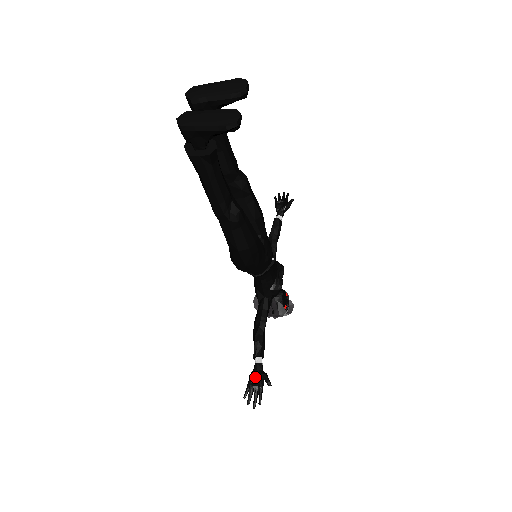
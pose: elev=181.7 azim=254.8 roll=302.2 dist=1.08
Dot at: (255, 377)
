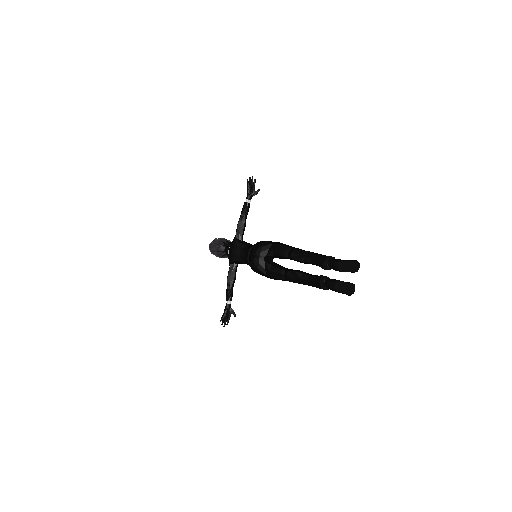
Dot at: (228, 312)
